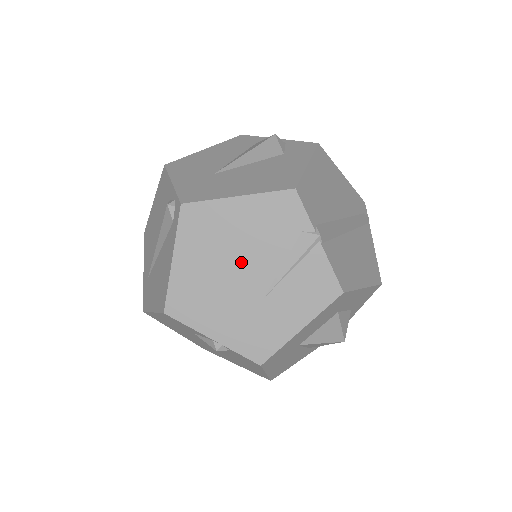
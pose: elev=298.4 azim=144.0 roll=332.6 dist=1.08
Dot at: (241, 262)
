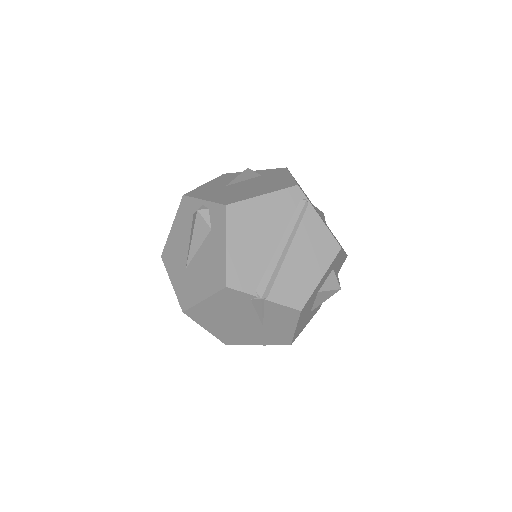
Dot at: (236, 319)
